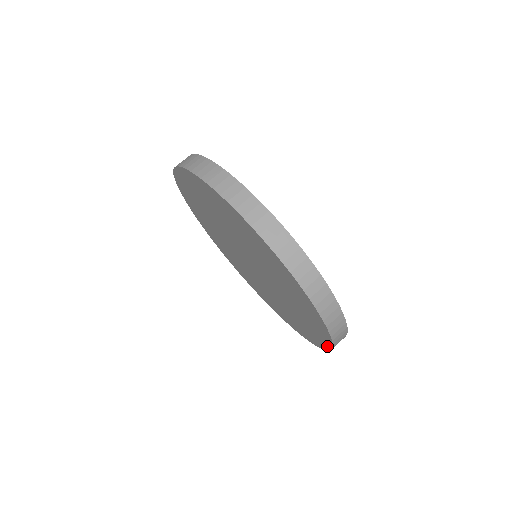
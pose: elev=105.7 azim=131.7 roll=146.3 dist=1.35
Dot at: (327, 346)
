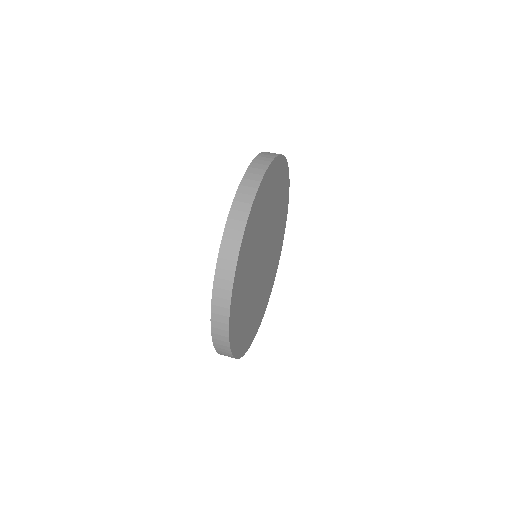
Dot at: (221, 248)
